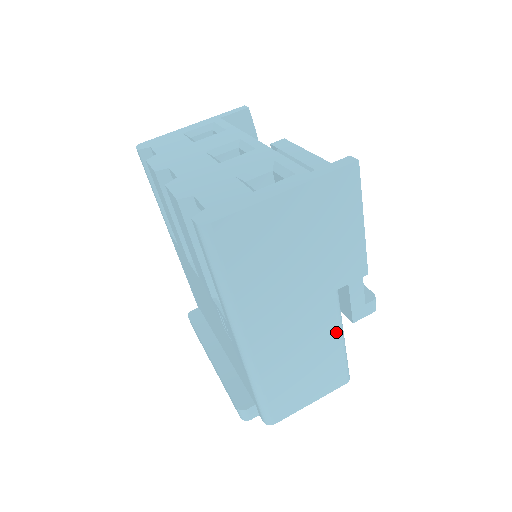
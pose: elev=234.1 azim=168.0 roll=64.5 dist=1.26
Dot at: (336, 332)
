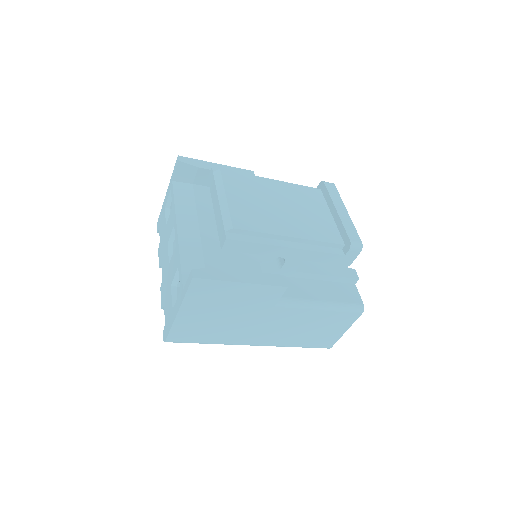
Dot at: (309, 310)
